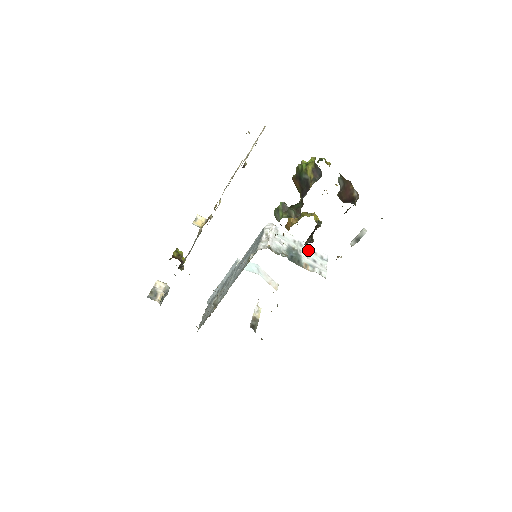
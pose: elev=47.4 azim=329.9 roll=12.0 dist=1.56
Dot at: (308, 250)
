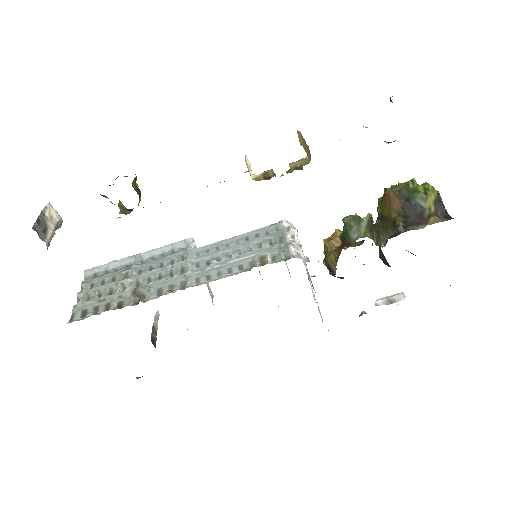
Dot at: occluded
